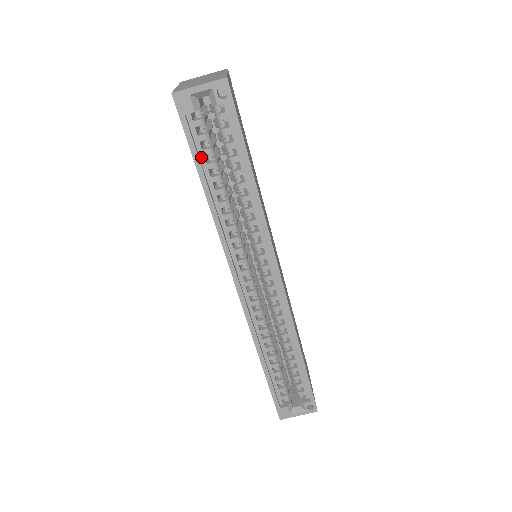
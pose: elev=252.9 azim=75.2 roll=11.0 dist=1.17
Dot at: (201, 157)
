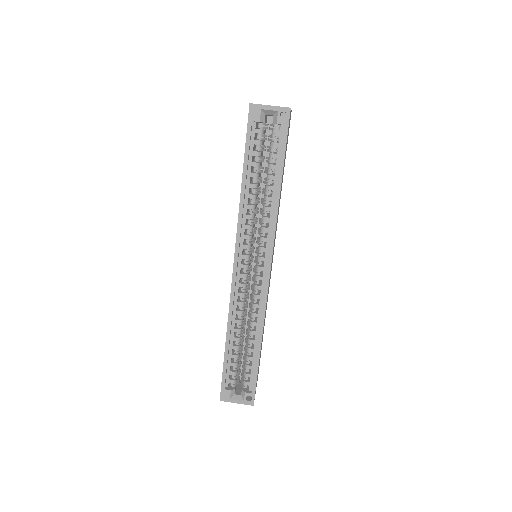
Dot at: (250, 155)
